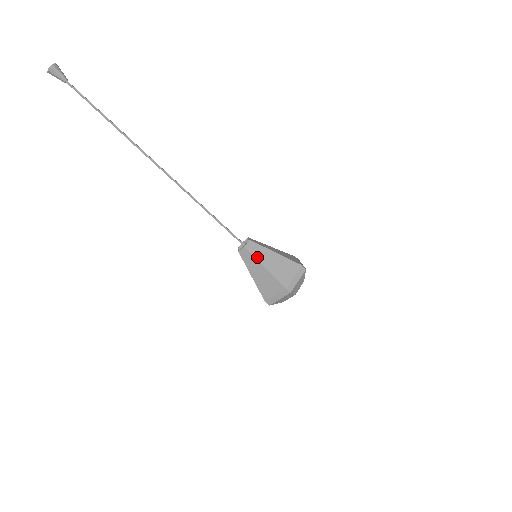
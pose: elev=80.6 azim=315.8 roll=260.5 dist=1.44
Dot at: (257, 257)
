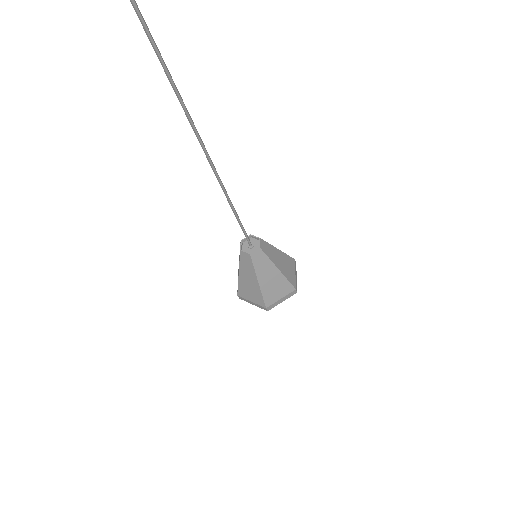
Dot at: (257, 269)
